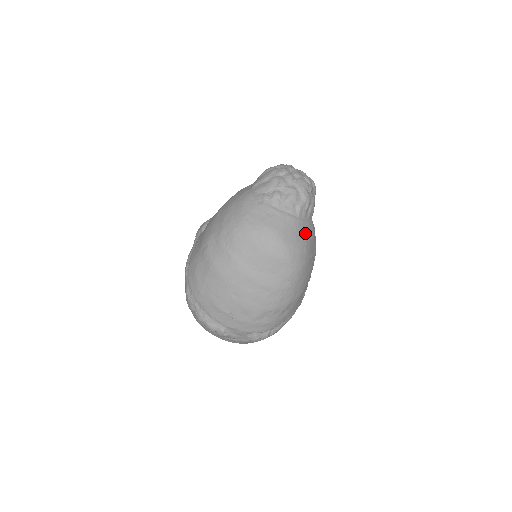
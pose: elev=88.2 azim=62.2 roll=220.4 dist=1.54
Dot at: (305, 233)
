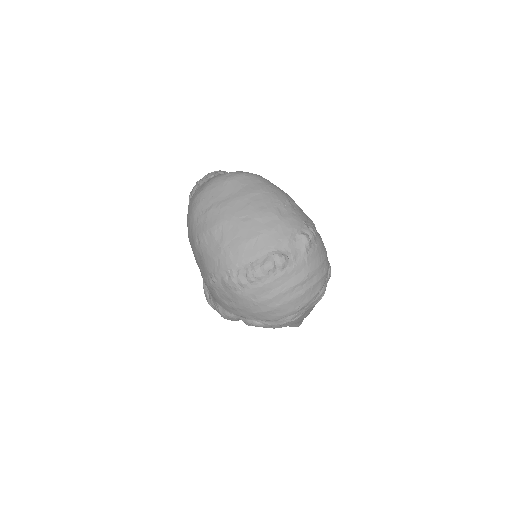
Dot at: occluded
